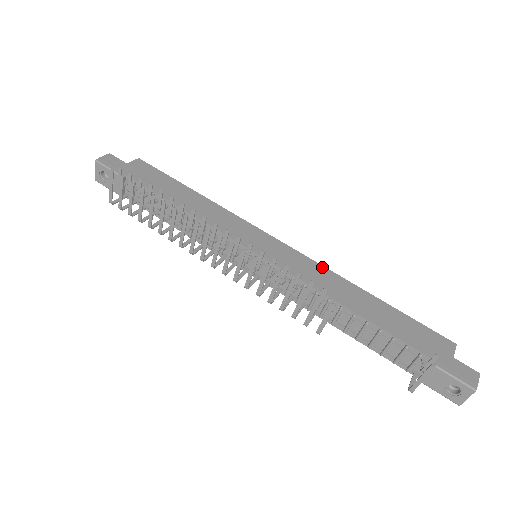
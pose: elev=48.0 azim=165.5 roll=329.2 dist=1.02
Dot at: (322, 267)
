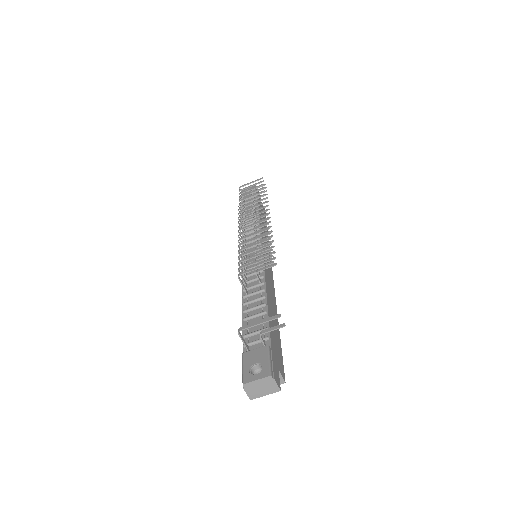
Dot at: occluded
